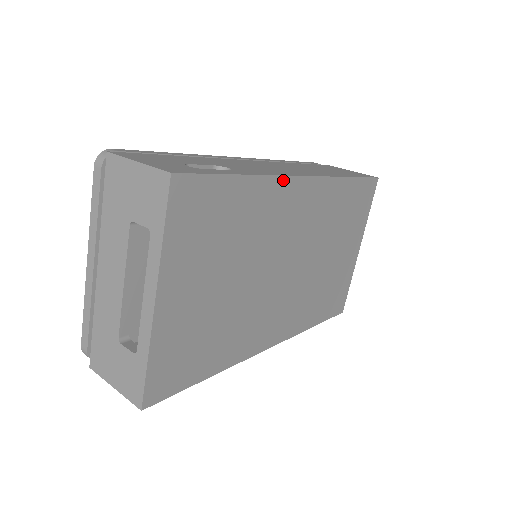
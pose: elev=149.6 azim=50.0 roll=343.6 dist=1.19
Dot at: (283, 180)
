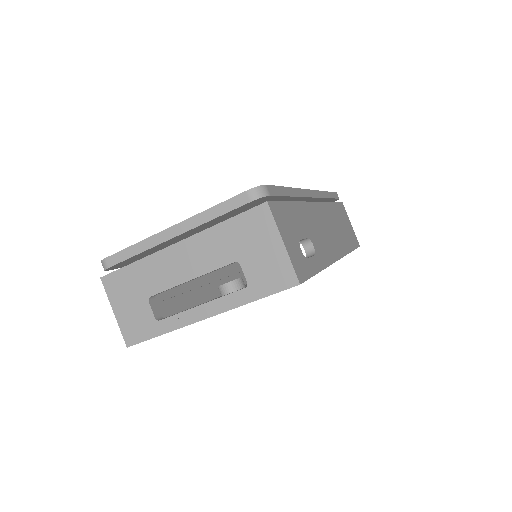
Dot at: occluded
